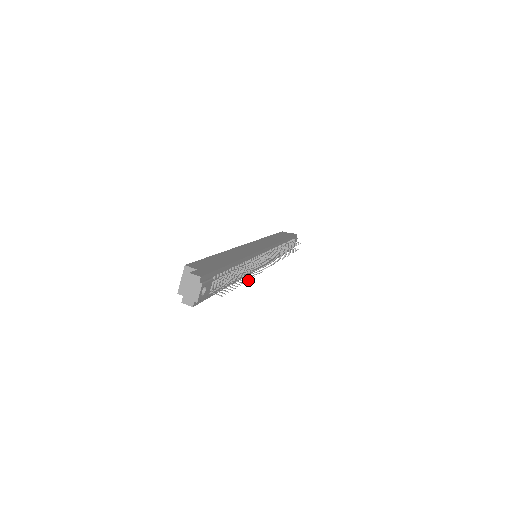
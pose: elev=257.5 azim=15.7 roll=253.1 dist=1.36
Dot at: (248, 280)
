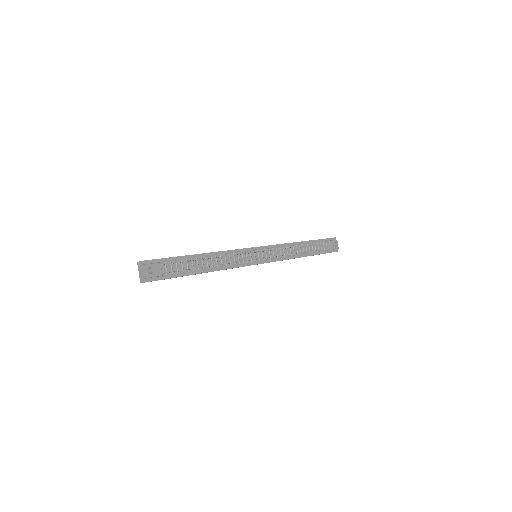
Dot at: occluded
